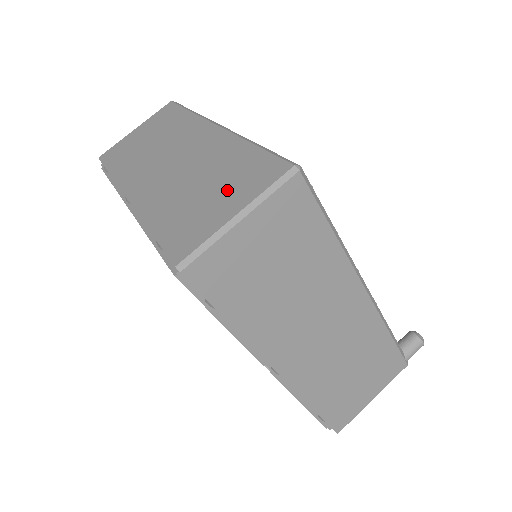
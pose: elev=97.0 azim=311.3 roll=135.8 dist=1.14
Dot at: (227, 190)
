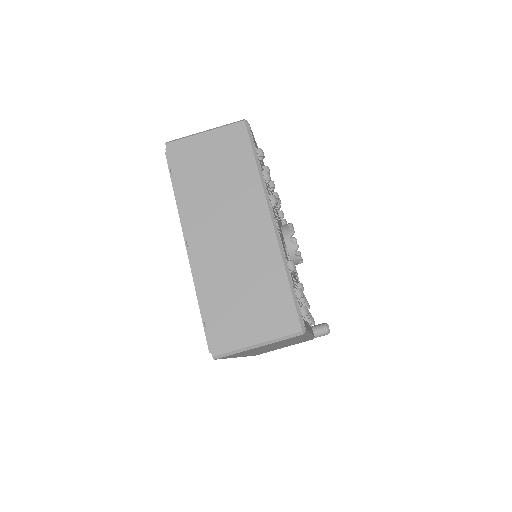
Dot at: (258, 314)
